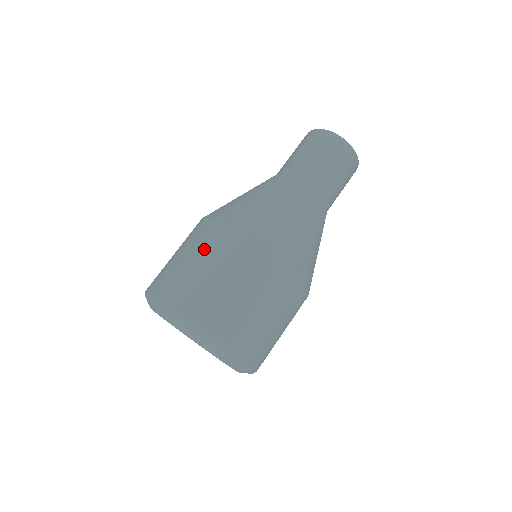
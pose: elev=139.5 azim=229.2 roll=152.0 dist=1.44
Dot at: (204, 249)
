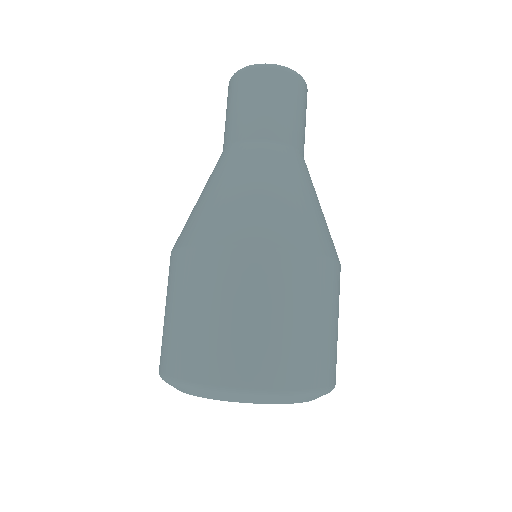
Dot at: (240, 292)
